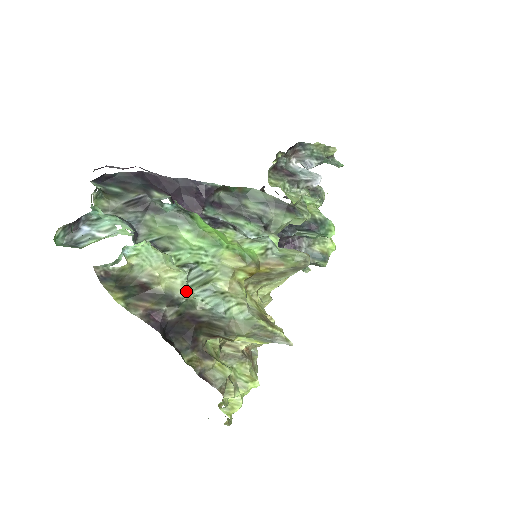
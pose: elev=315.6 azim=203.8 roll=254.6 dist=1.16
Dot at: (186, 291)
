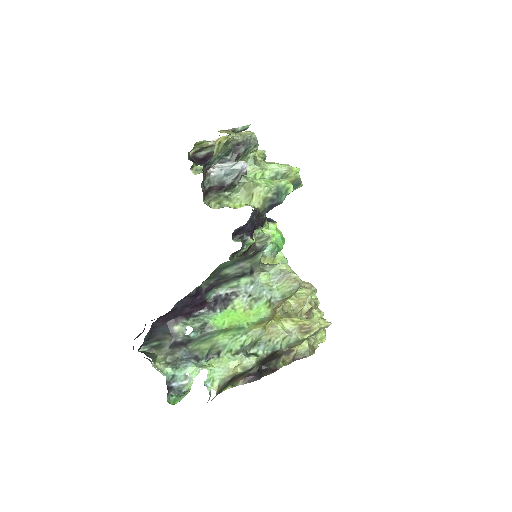
Dot at: (253, 363)
